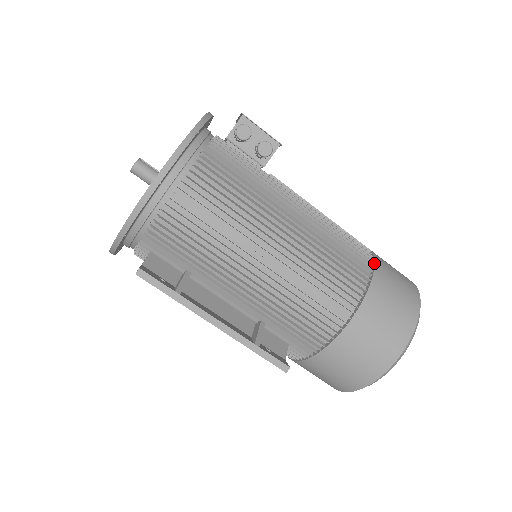
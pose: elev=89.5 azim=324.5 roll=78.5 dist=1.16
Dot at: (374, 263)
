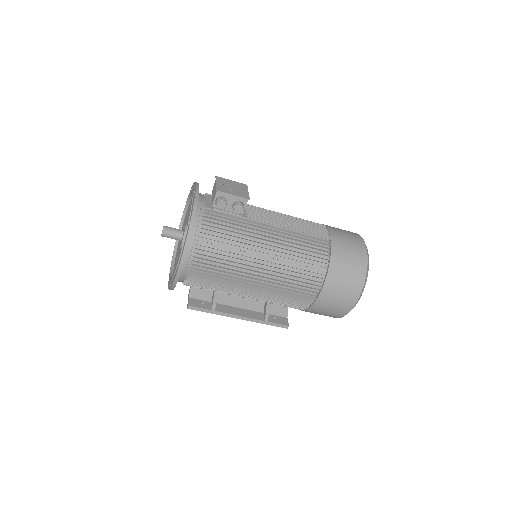
Dot at: (330, 253)
